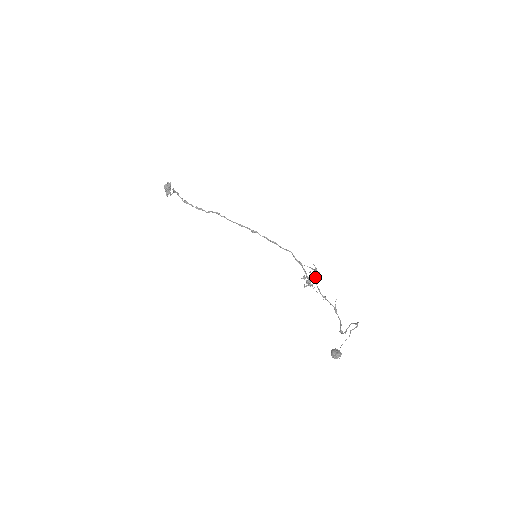
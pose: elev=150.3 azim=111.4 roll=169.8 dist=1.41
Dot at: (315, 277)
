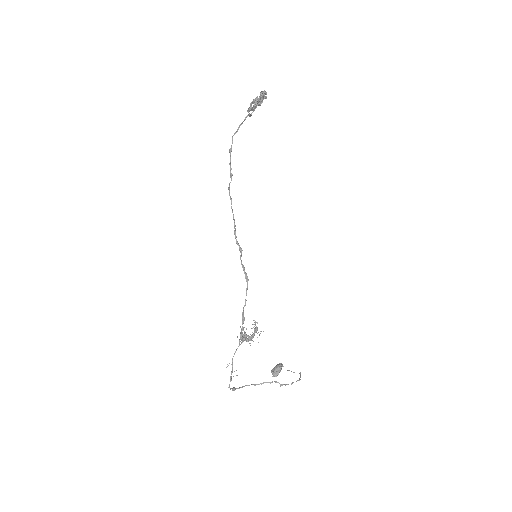
Dot at: occluded
